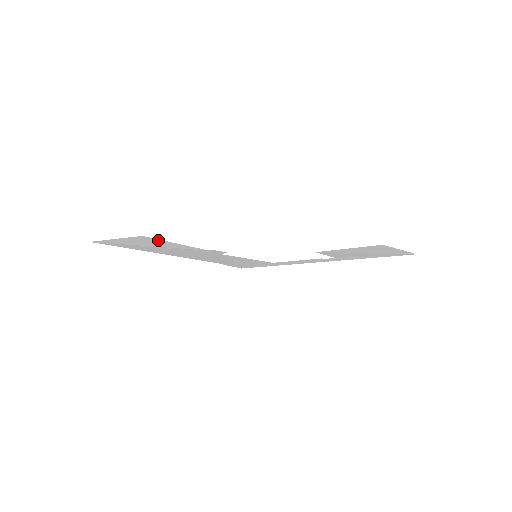
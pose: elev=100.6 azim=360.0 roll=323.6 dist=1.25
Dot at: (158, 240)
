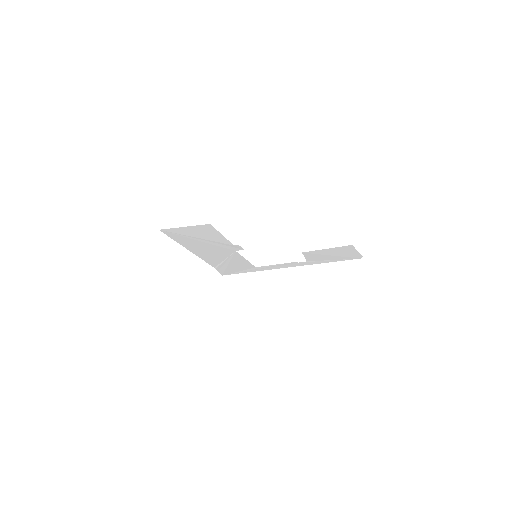
Dot at: (214, 230)
